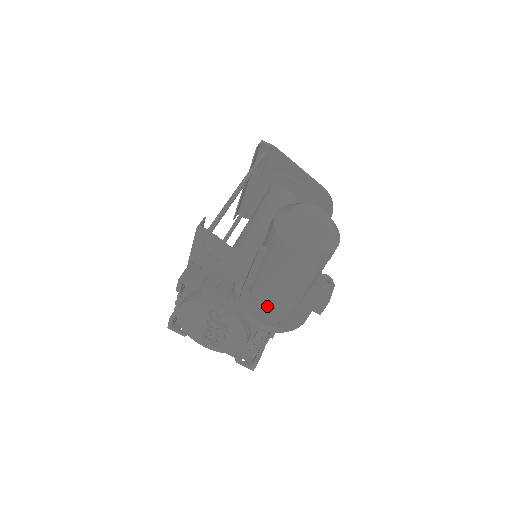
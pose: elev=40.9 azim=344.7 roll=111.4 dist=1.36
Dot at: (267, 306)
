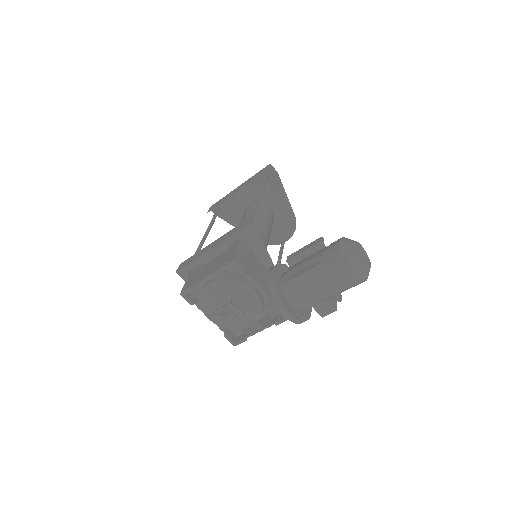
Dot at: (295, 302)
